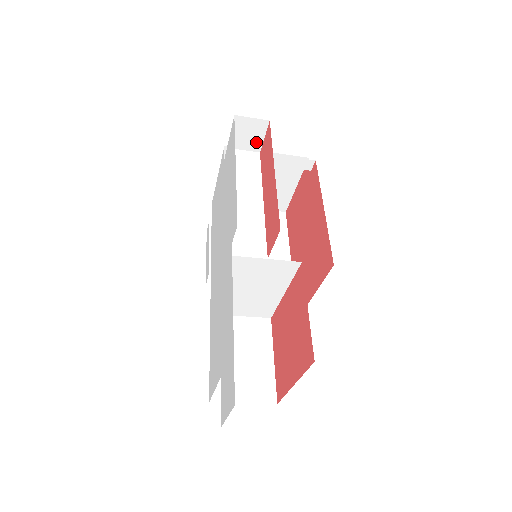
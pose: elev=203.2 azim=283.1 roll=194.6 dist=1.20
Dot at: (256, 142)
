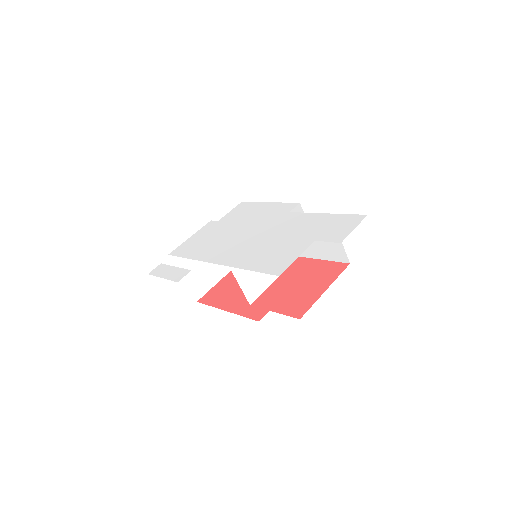
Dot at: occluded
